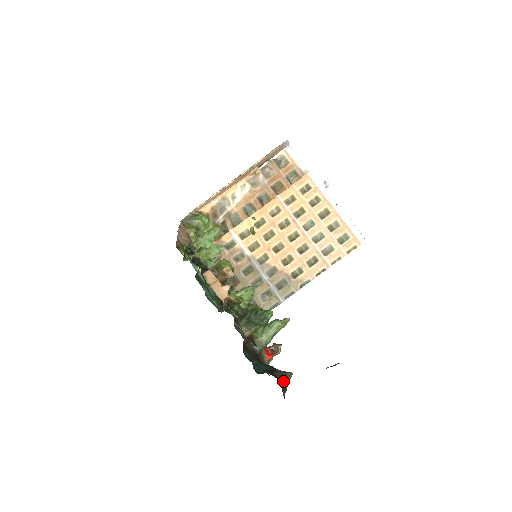
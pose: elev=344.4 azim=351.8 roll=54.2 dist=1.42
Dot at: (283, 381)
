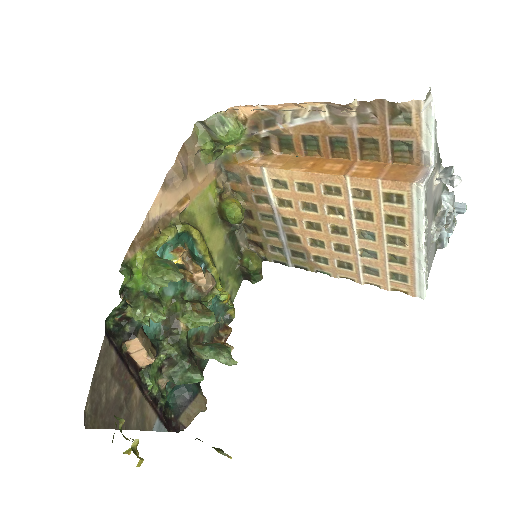
Dot at: (182, 429)
